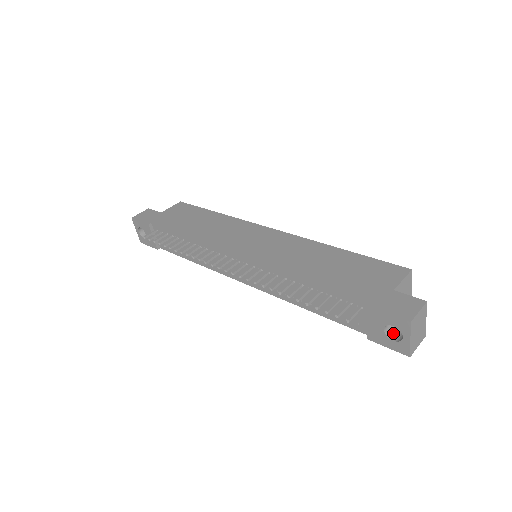
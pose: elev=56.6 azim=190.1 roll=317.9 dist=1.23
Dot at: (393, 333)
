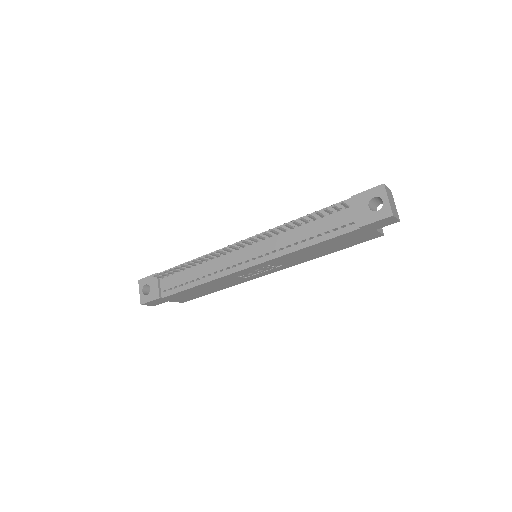
Dot at: (376, 212)
